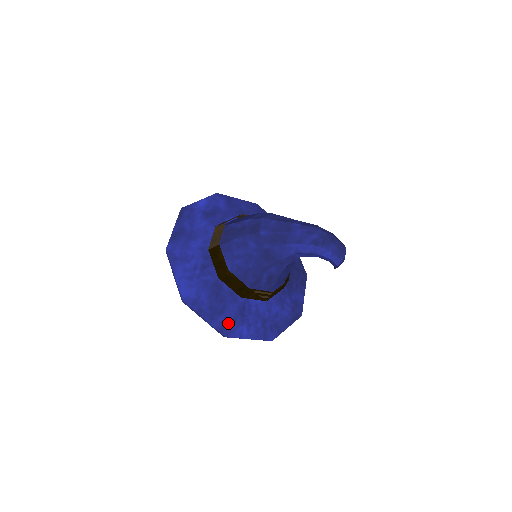
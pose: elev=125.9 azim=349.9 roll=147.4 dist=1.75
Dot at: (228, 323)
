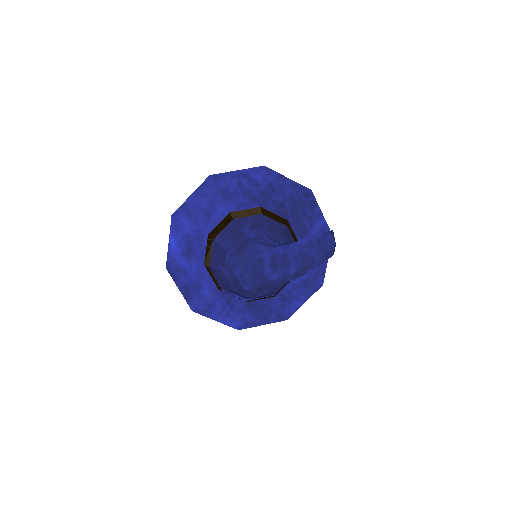
Dot at: (281, 313)
